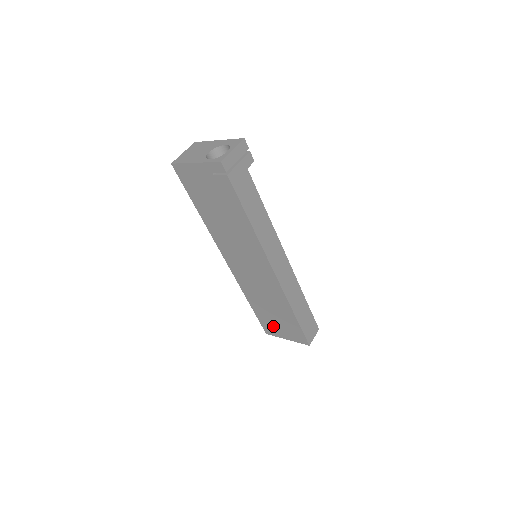
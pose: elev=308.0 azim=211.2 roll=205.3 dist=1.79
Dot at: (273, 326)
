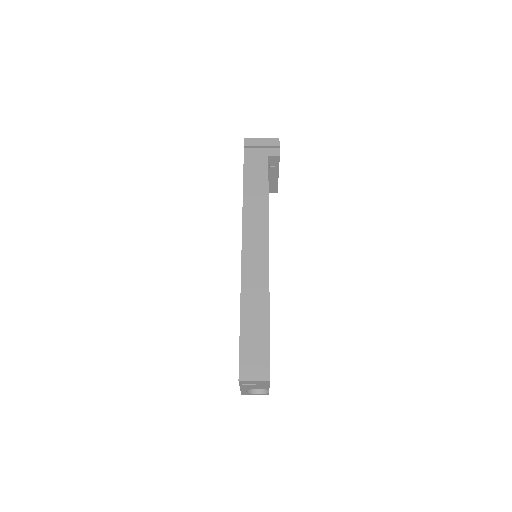
Dot at: occluded
